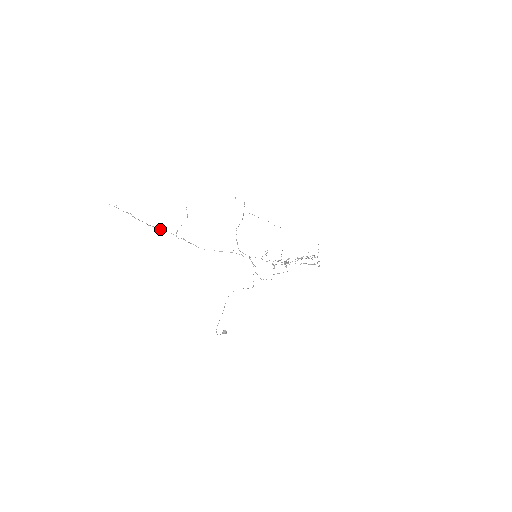
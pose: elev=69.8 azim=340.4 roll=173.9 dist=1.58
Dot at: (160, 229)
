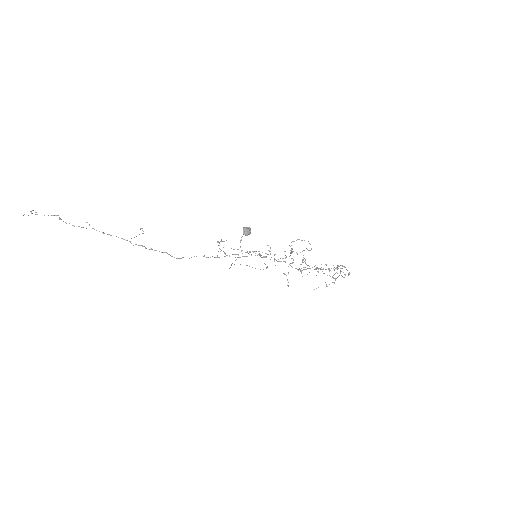
Dot at: (104, 233)
